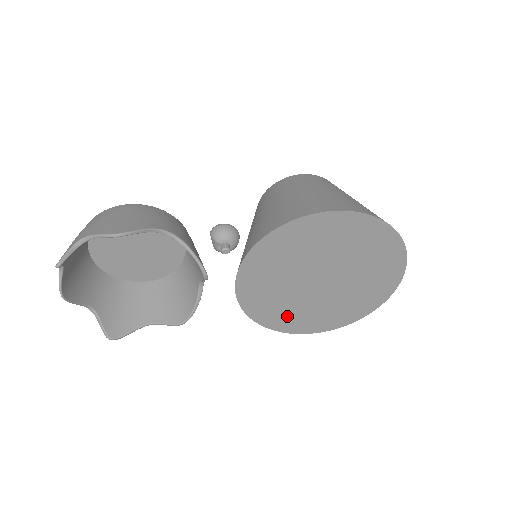
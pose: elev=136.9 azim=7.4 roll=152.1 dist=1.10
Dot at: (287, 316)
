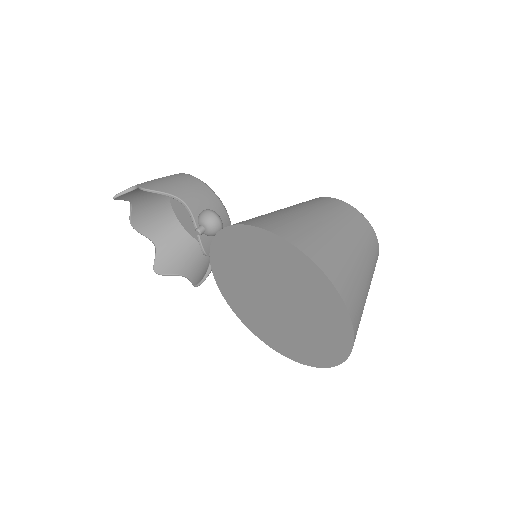
Dot at: (257, 322)
